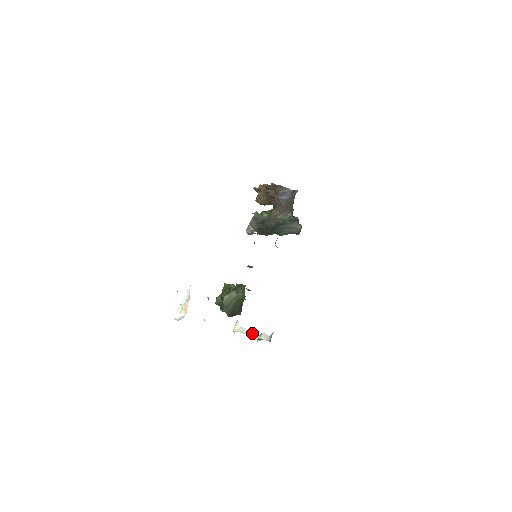
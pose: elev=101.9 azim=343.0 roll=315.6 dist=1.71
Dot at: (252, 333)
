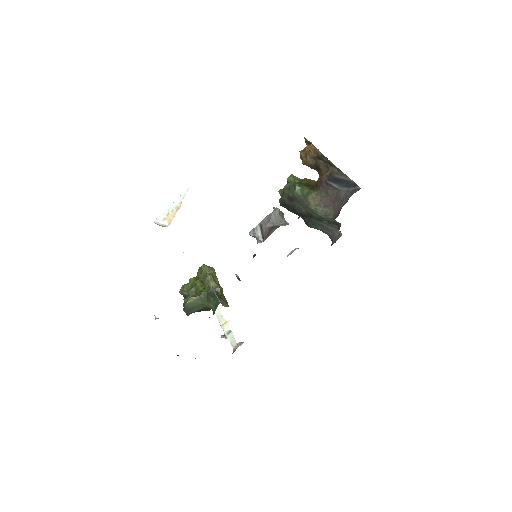
Dot at: (221, 321)
